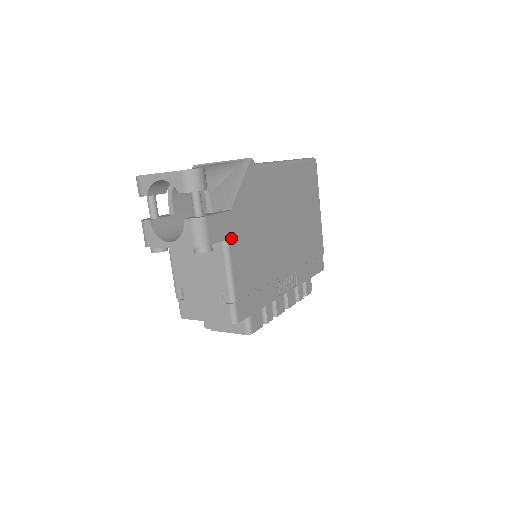
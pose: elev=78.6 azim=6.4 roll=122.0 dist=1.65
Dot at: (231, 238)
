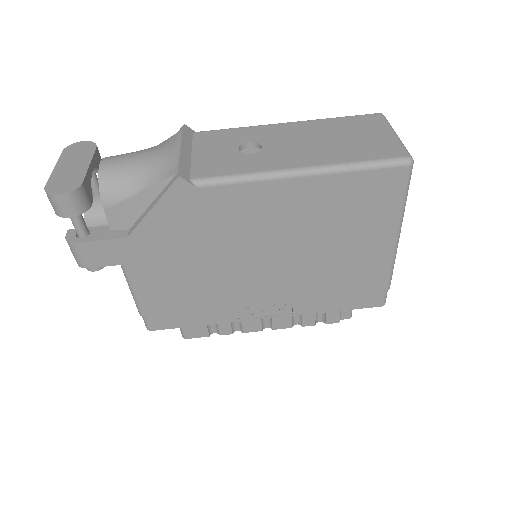
Dot at: (130, 264)
